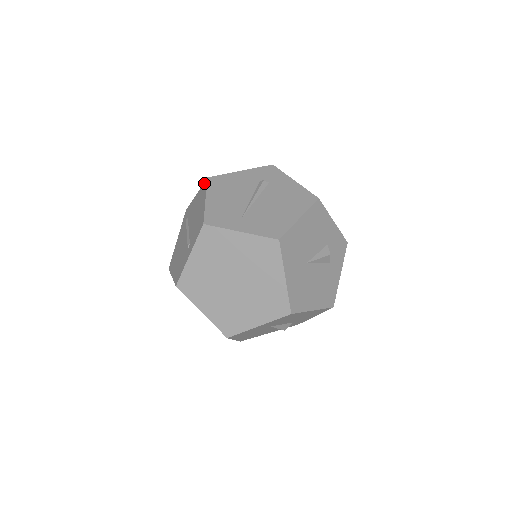
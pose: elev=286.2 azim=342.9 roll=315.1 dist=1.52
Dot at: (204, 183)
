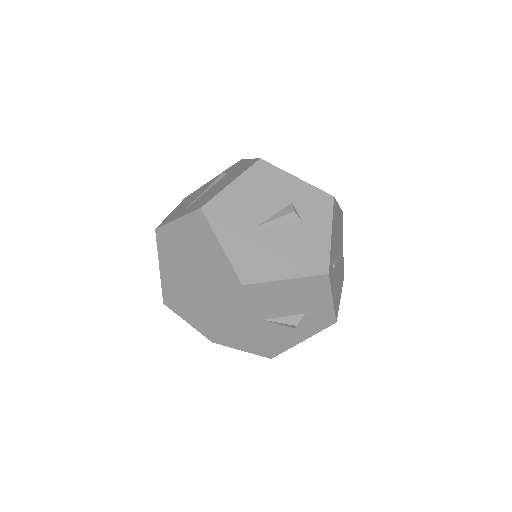
Dot at: occluded
